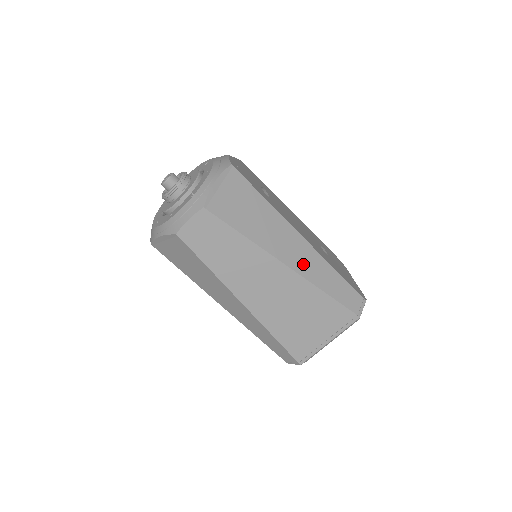
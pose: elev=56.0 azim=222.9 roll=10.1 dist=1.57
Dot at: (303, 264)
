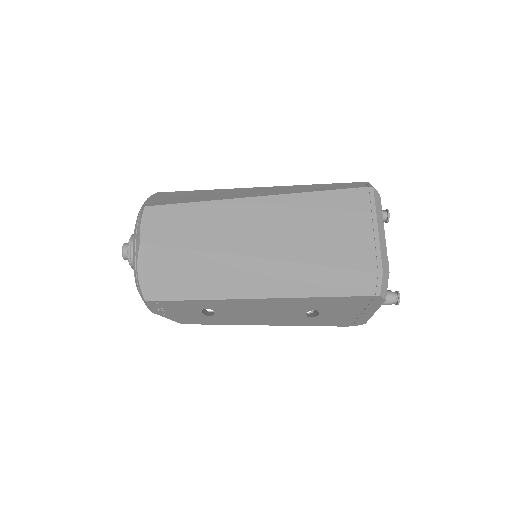
Dot at: (274, 192)
